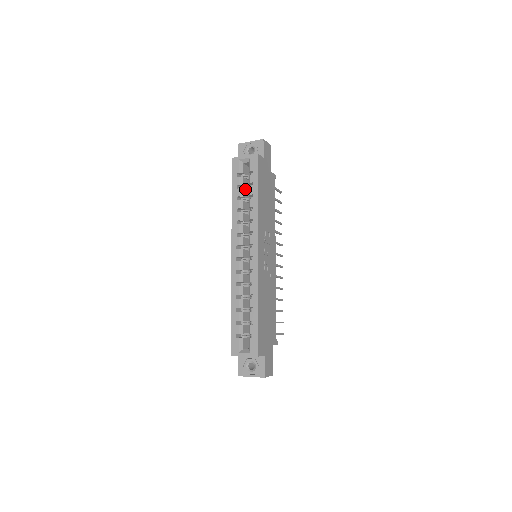
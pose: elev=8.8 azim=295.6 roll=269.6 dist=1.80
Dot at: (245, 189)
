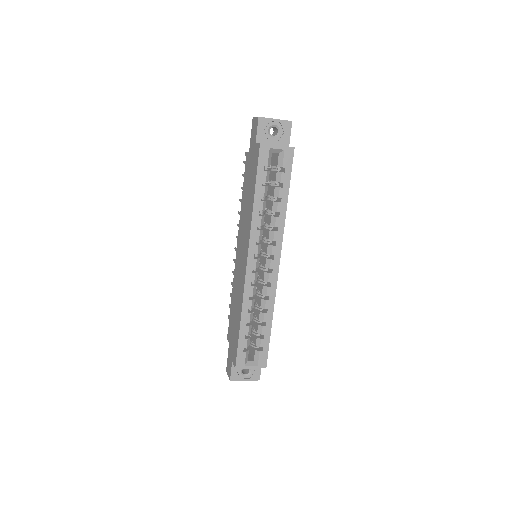
Dot at: (266, 184)
